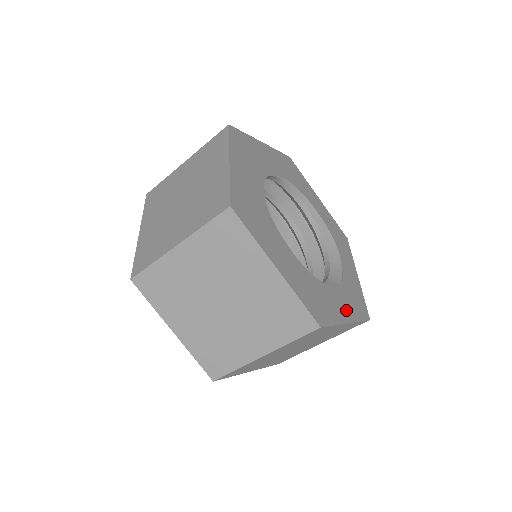
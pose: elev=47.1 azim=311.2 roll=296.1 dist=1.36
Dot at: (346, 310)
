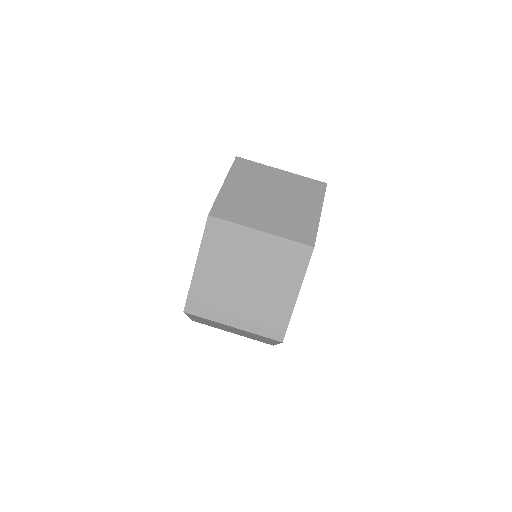
Dot at: occluded
